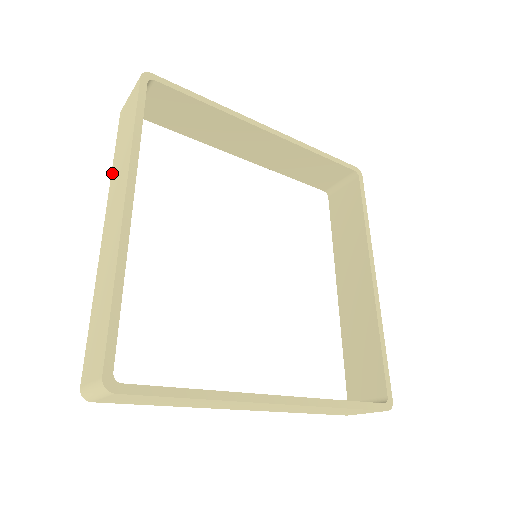
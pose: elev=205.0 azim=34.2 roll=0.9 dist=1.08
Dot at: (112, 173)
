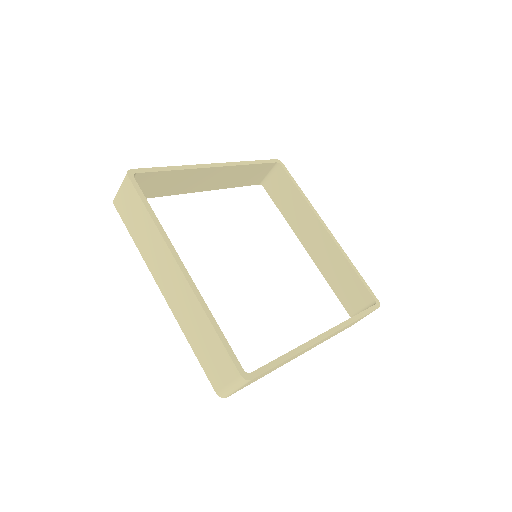
Dot at: (141, 251)
